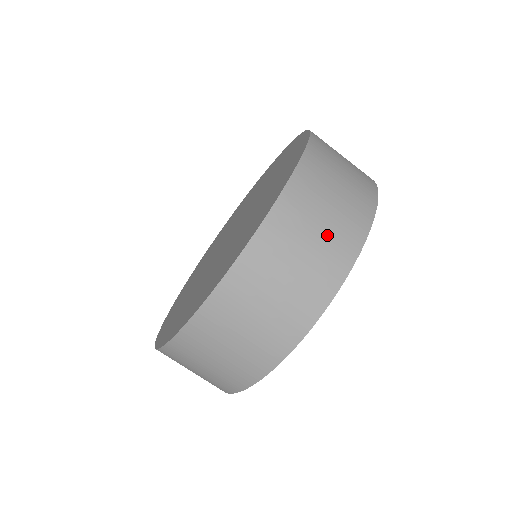
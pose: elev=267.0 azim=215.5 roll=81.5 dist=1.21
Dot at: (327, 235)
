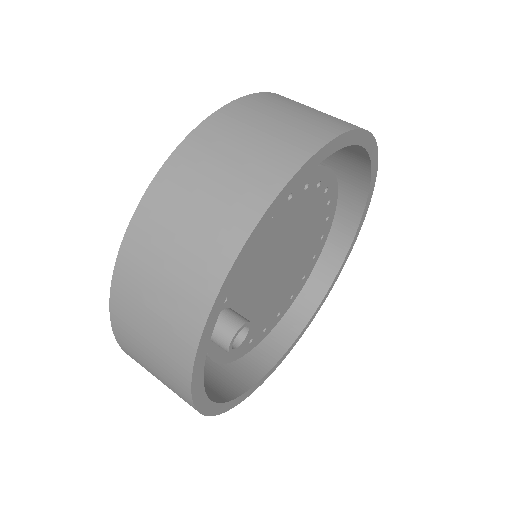
Dot at: (166, 304)
